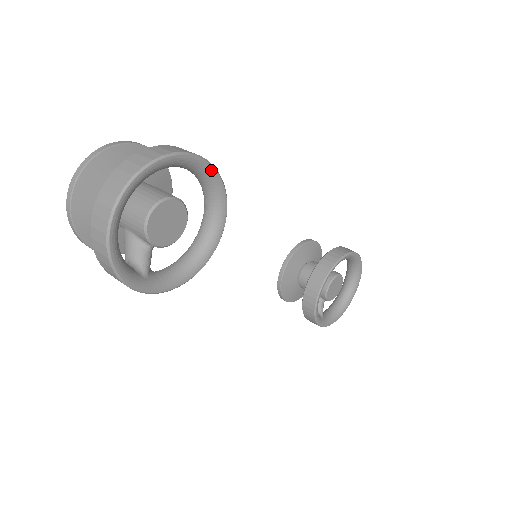
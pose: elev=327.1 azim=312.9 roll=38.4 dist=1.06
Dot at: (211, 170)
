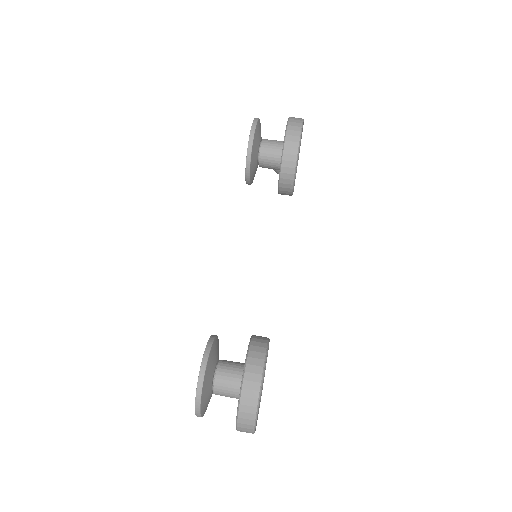
Dot at: occluded
